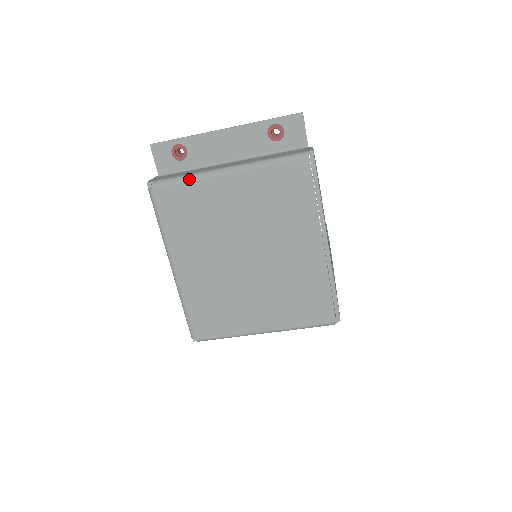
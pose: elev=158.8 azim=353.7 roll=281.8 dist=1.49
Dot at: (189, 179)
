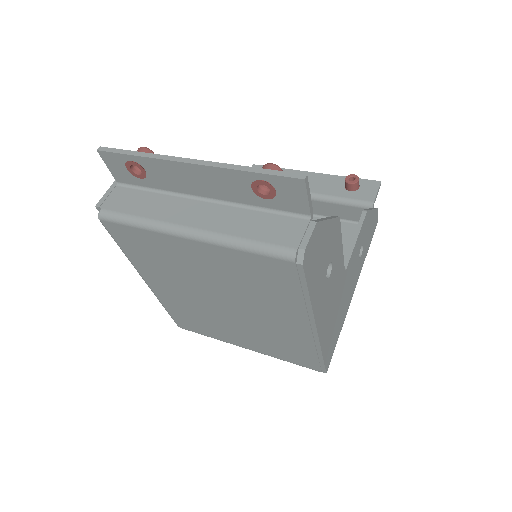
Dot at: (141, 226)
